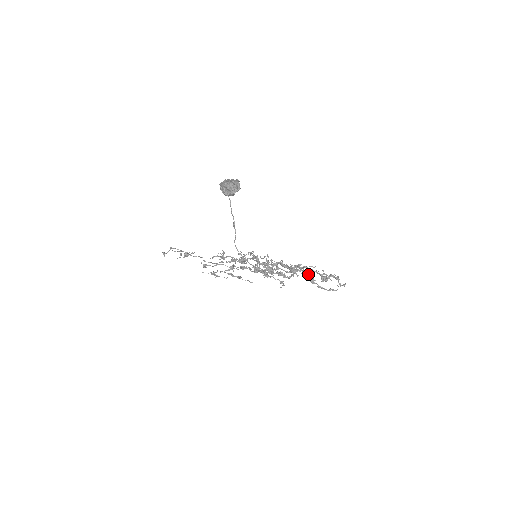
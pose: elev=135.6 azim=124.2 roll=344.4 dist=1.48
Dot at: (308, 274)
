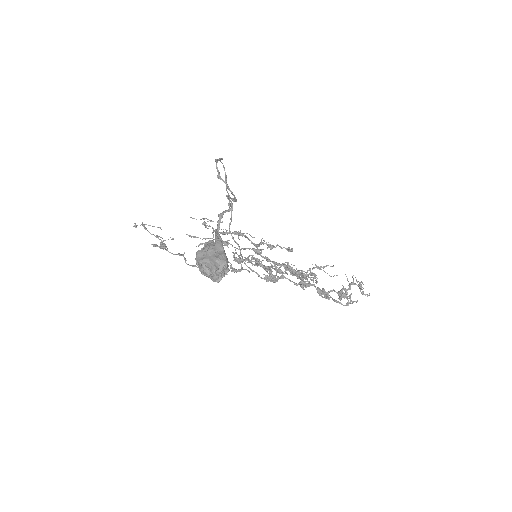
Dot at: (322, 292)
